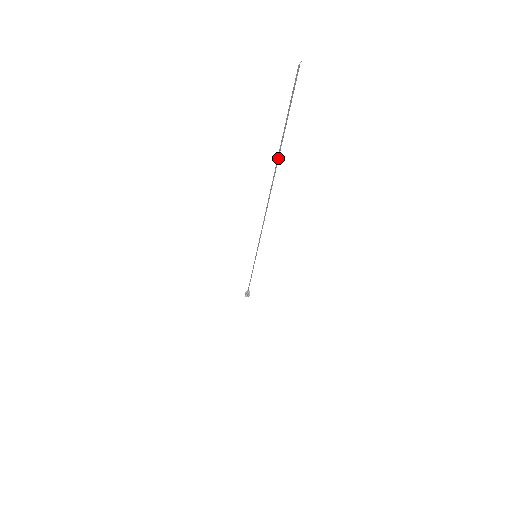
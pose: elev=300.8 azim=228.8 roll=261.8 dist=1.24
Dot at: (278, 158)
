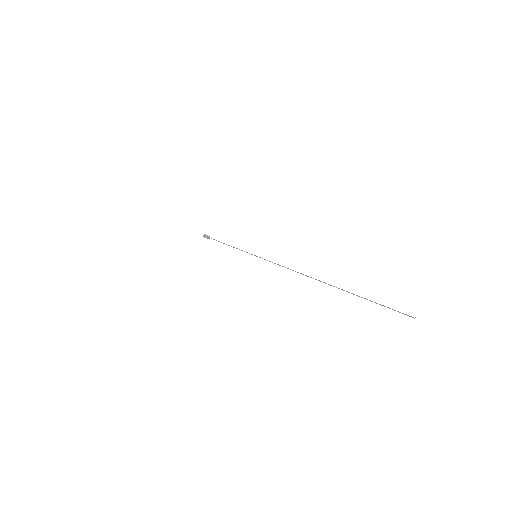
Dot at: (351, 293)
